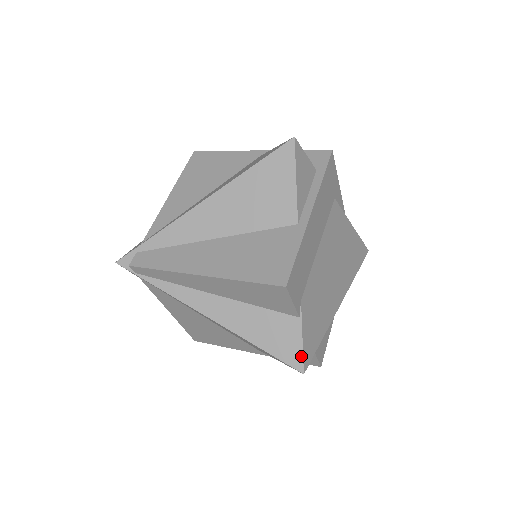
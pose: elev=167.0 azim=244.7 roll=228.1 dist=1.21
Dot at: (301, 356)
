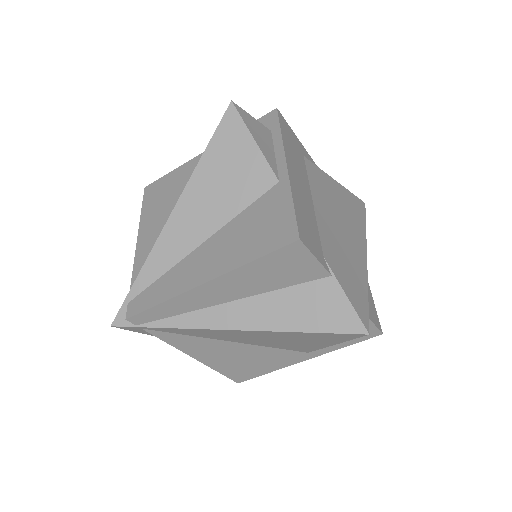
Dot at: (356, 316)
